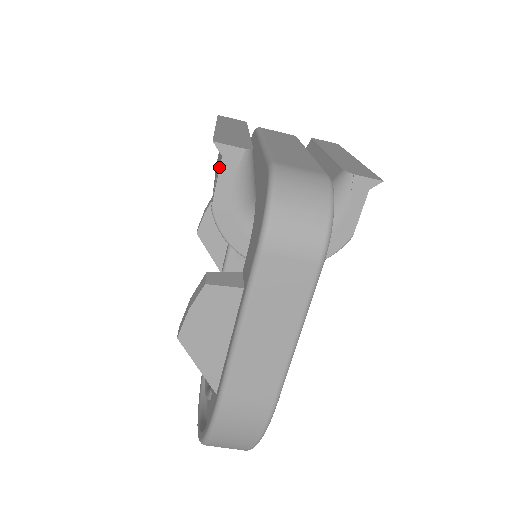
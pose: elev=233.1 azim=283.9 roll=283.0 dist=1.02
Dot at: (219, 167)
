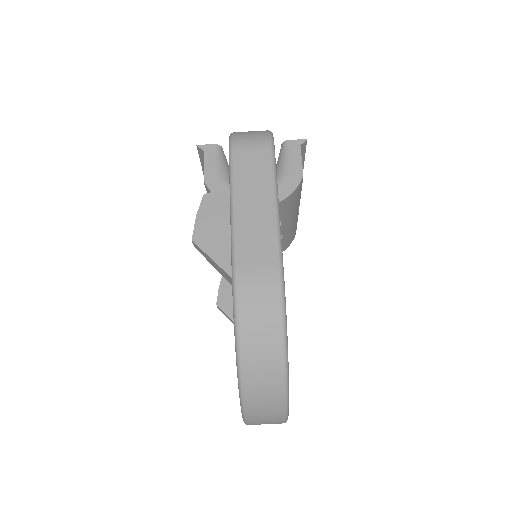
Dot at: (204, 160)
